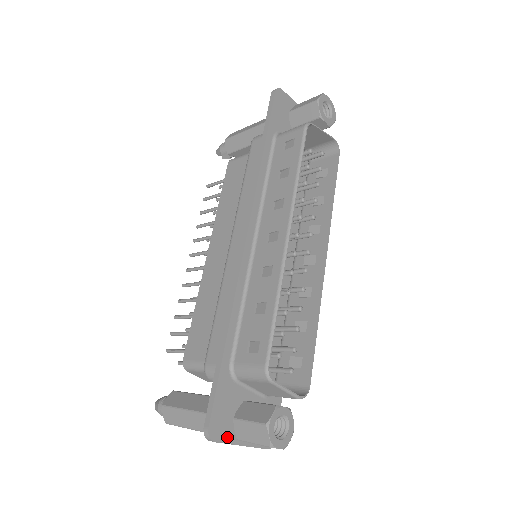
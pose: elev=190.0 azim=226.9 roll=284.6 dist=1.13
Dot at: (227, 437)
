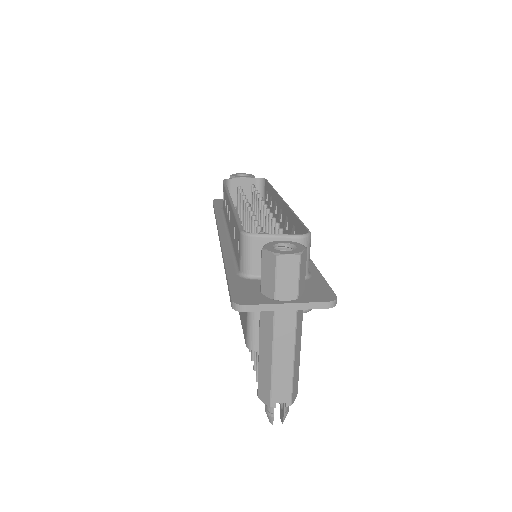
Dot at: (261, 302)
